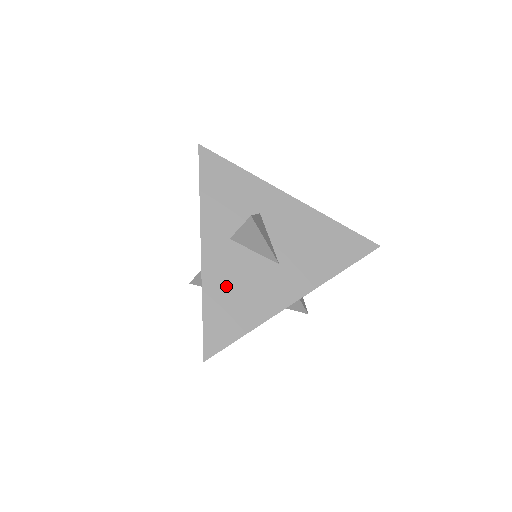
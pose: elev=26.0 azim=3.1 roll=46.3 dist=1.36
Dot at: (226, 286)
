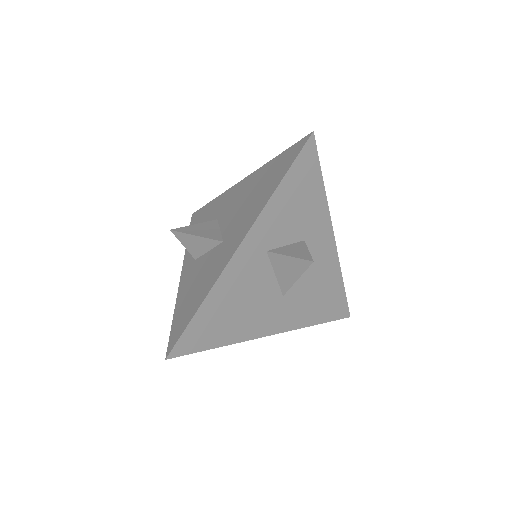
Dot at: (232, 296)
